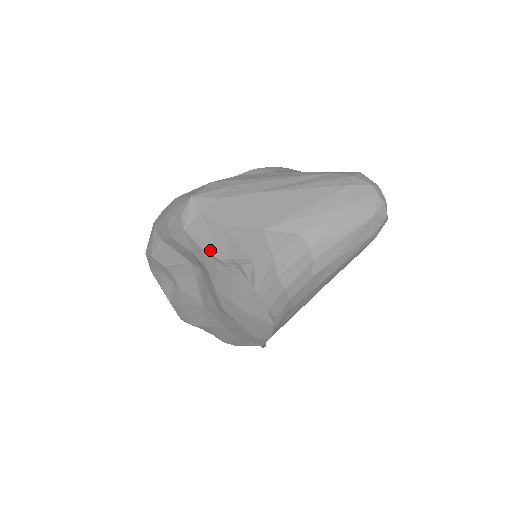
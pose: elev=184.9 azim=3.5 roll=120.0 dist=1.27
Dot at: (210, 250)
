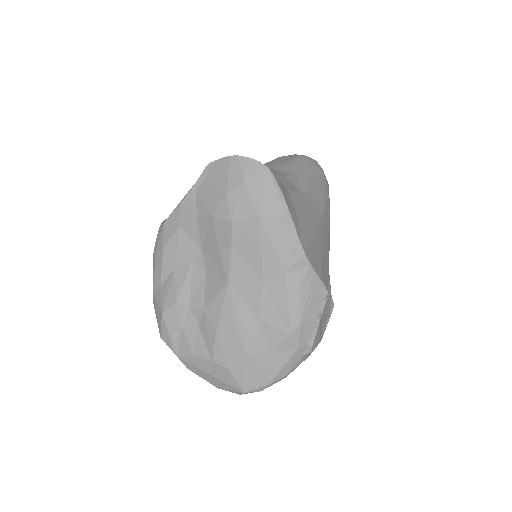
Dot at: (186, 194)
